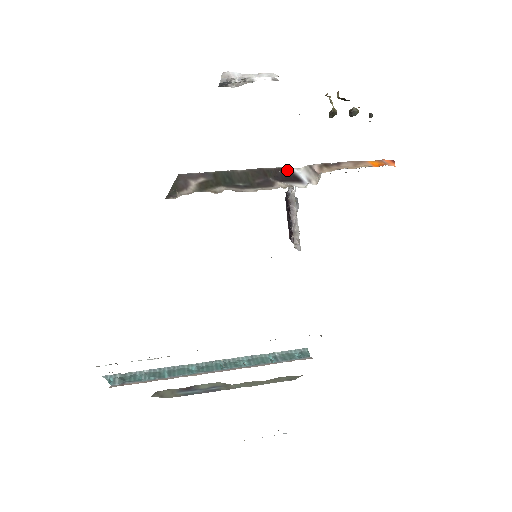
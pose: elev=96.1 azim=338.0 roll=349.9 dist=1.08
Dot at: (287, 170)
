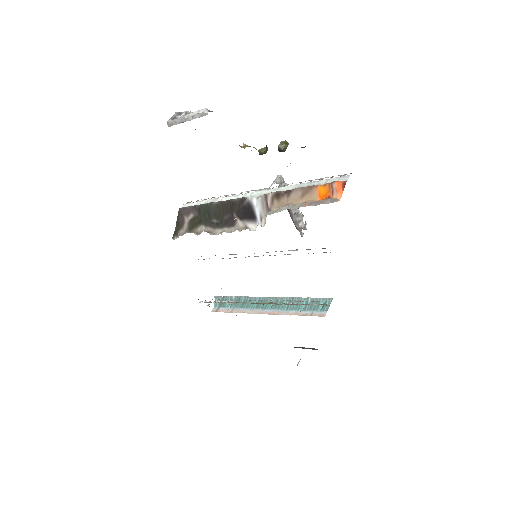
Dot at: (248, 202)
